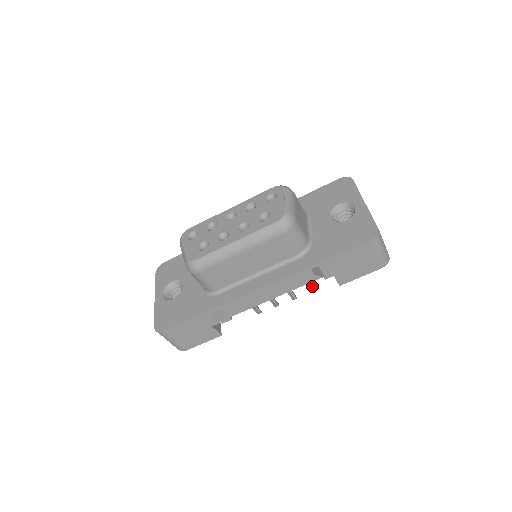
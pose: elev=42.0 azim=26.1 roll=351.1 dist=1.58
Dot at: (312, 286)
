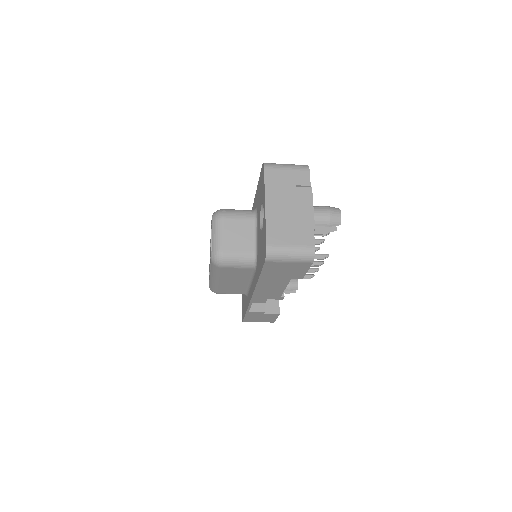
Dot at: (321, 255)
